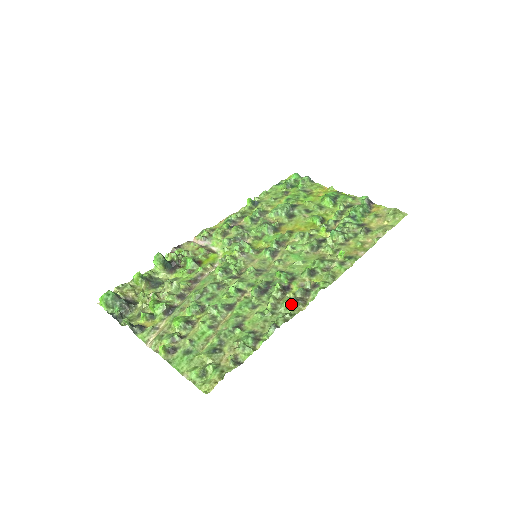
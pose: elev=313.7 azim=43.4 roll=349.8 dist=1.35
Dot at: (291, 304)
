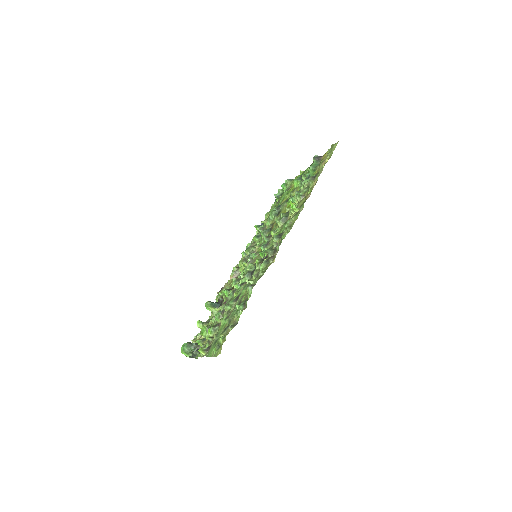
Dot at: (265, 265)
